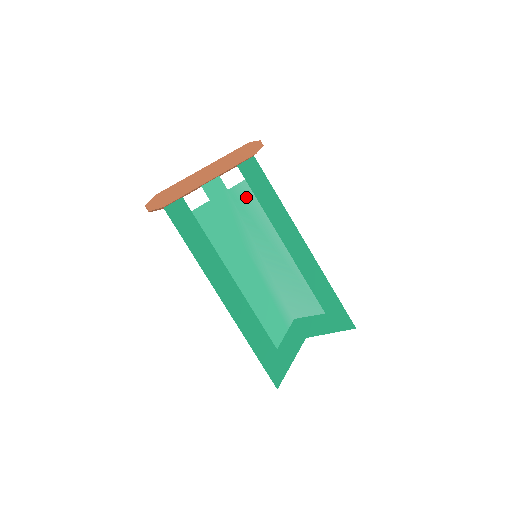
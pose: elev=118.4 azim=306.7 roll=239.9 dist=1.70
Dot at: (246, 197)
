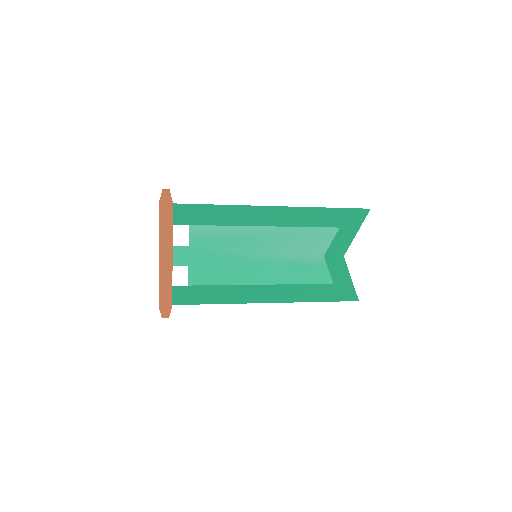
Dot at: (204, 234)
